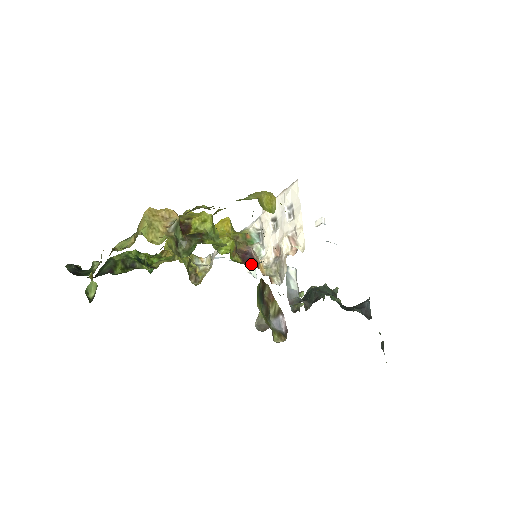
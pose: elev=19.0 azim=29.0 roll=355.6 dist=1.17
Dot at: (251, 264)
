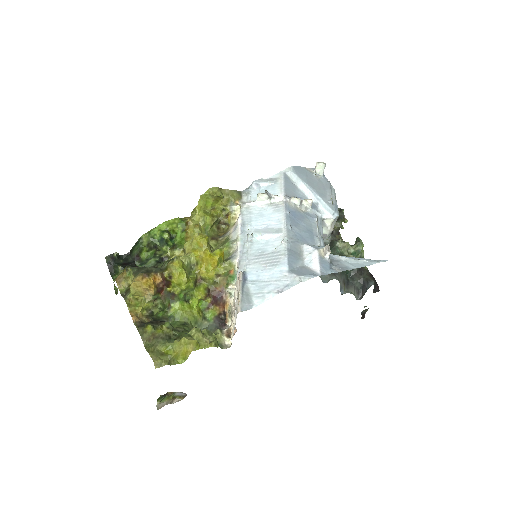
Dot at: (211, 313)
